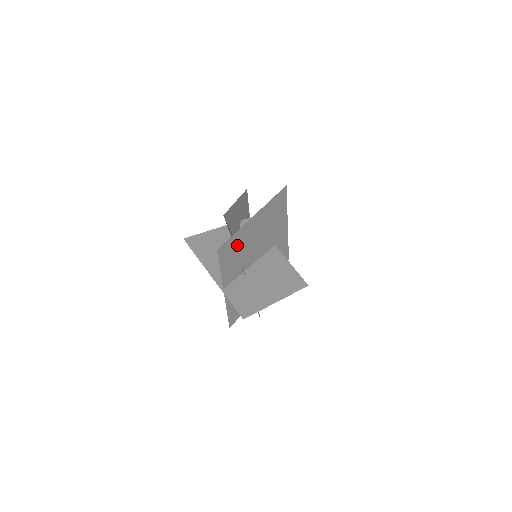
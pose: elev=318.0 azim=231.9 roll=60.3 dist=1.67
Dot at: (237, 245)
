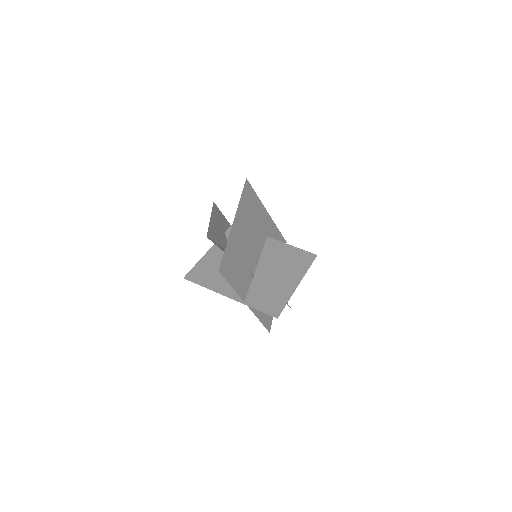
Dot at: (234, 256)
